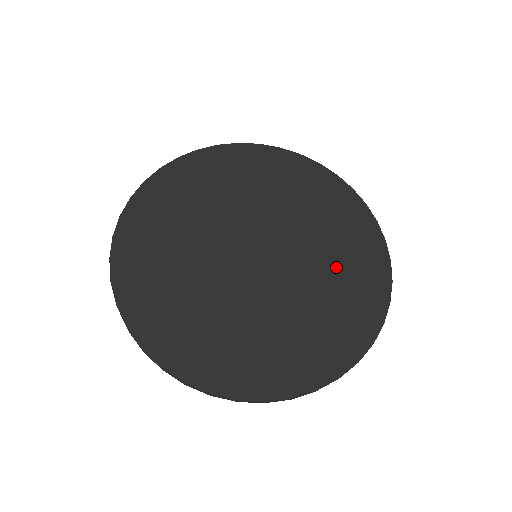
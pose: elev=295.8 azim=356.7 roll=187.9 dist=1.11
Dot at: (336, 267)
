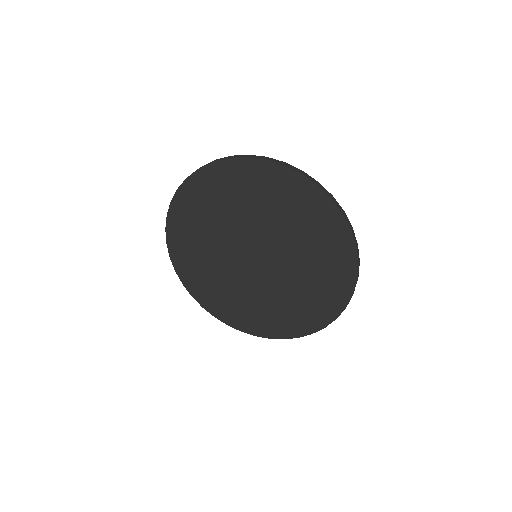
Dot at: (308, 285)
